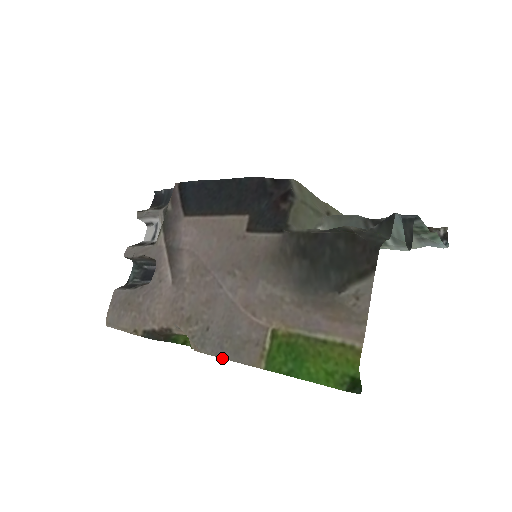
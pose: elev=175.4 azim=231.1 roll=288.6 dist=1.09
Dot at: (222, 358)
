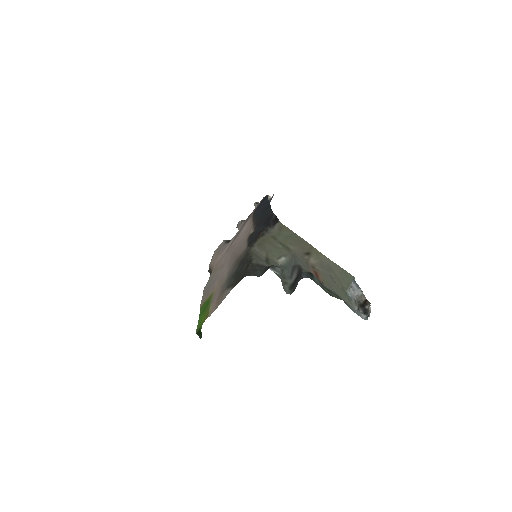
Dot at: occluded
